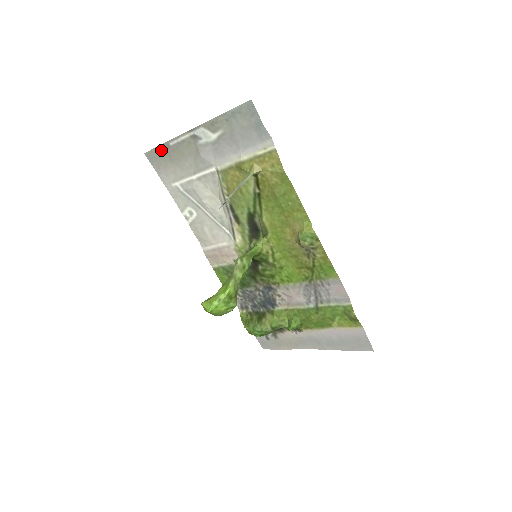
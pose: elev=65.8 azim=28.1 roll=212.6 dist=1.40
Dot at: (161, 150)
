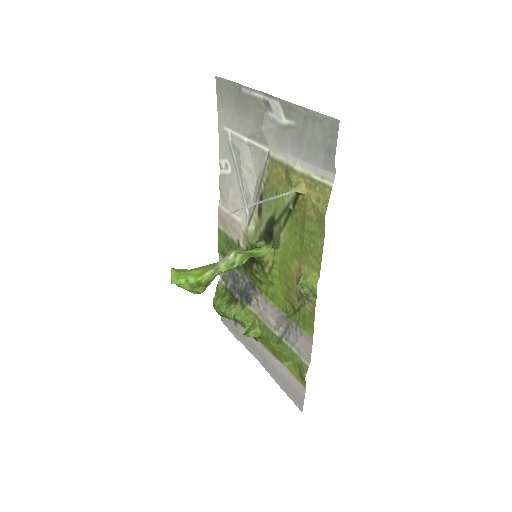
Dot at: (232, 87)
